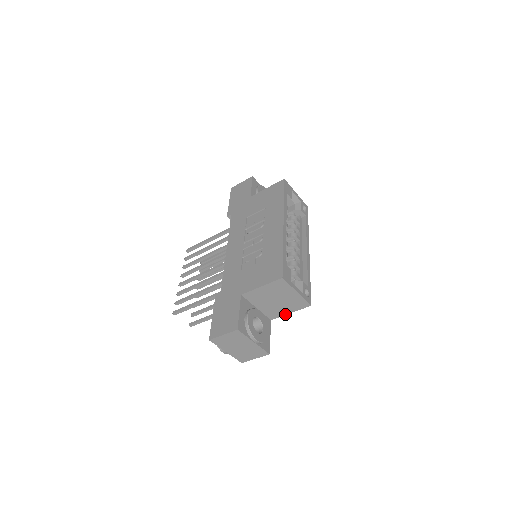
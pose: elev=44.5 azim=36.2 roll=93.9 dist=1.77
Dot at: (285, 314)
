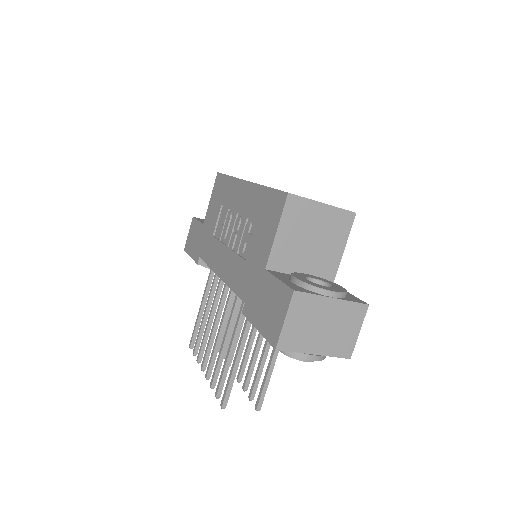
Dot at: (340, 257)
